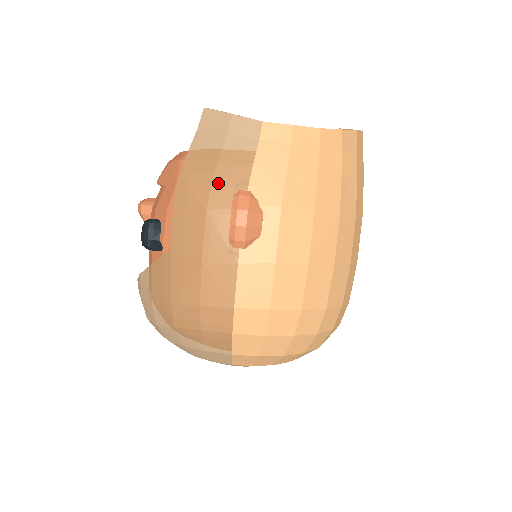
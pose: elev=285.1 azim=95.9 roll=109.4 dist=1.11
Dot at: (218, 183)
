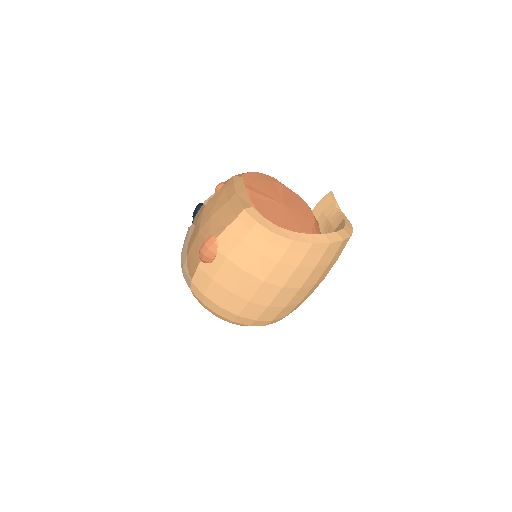
Dot at: (209, 223)
